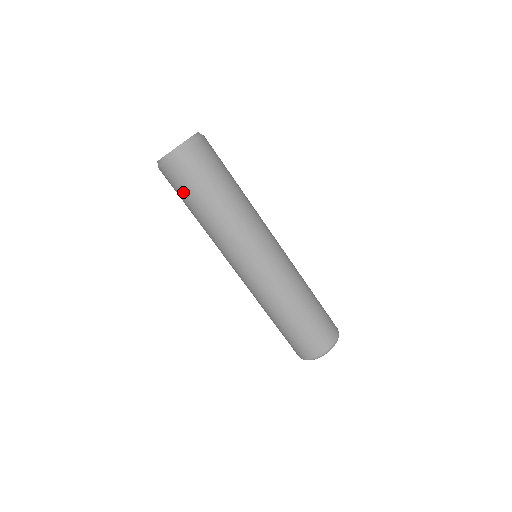
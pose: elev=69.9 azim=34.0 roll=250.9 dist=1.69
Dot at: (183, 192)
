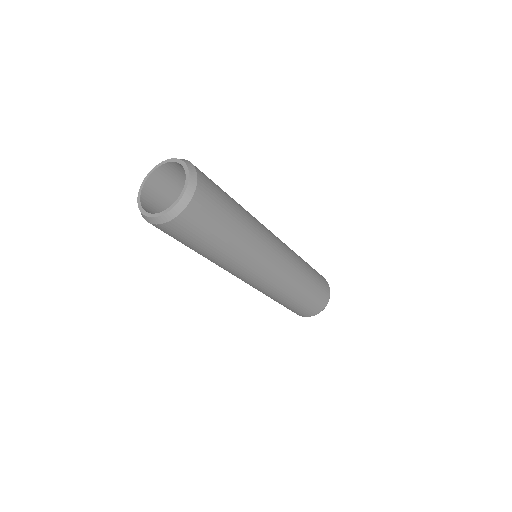
Dot at: occluded
